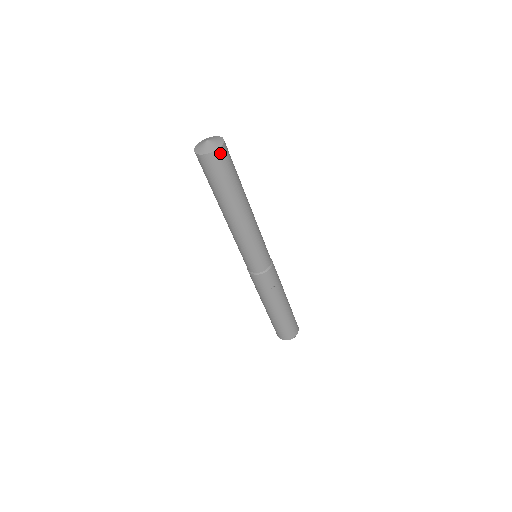
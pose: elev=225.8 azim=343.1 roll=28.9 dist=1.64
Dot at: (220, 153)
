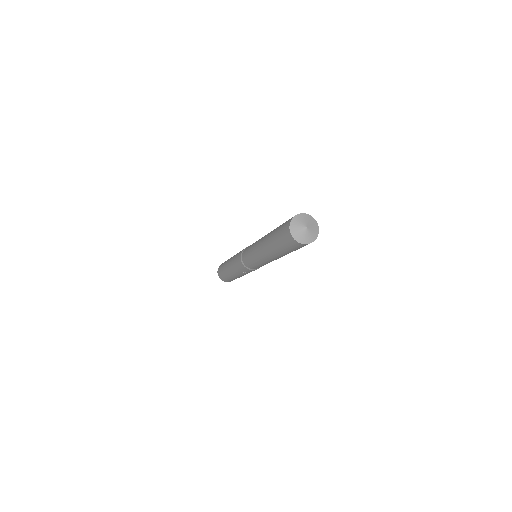
Dot at: (303, 245)
